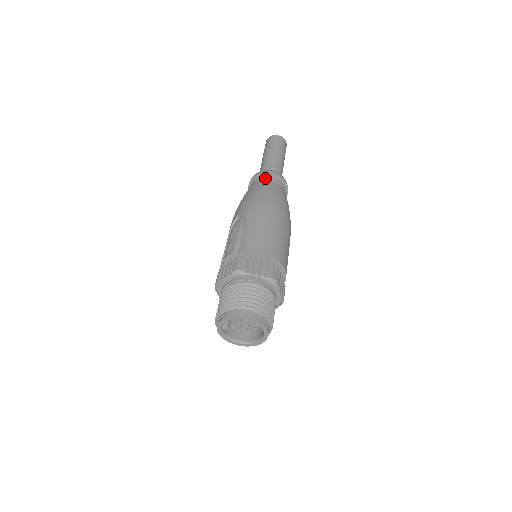
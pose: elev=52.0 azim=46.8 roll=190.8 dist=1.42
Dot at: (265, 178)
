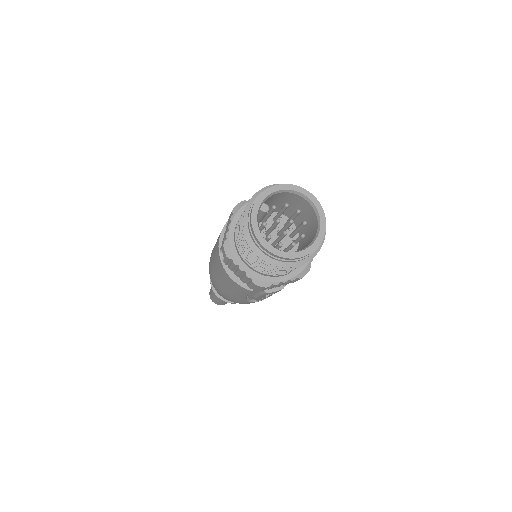
Dot at: occluded
